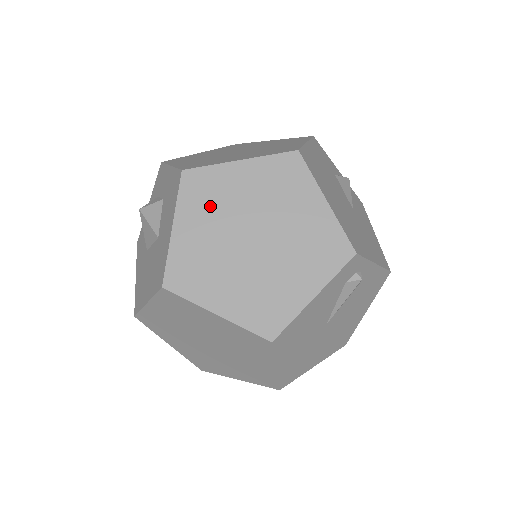
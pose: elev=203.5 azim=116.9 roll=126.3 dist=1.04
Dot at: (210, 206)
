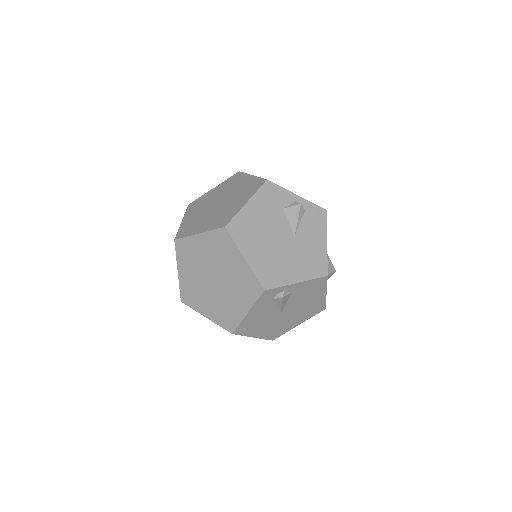
Dot at: (191, 260)
